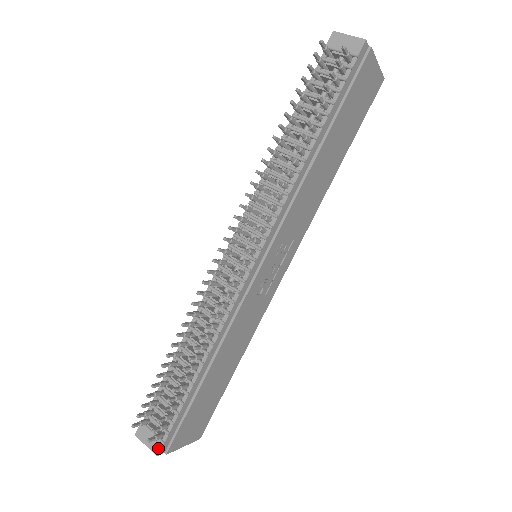
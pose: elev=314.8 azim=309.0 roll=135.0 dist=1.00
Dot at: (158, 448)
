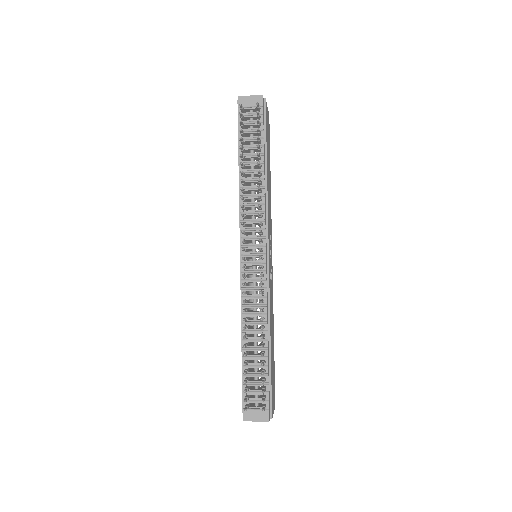
Dot at: (267, 416)
